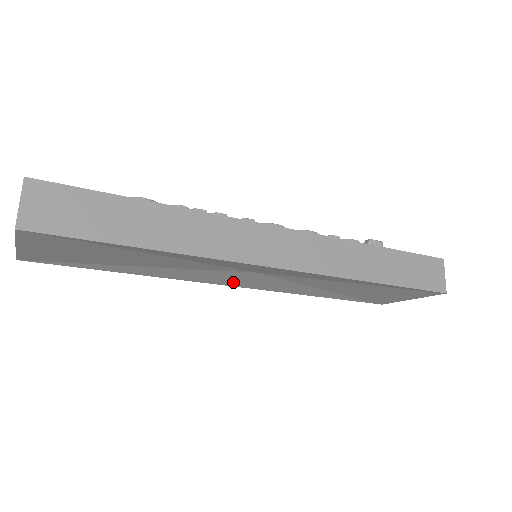
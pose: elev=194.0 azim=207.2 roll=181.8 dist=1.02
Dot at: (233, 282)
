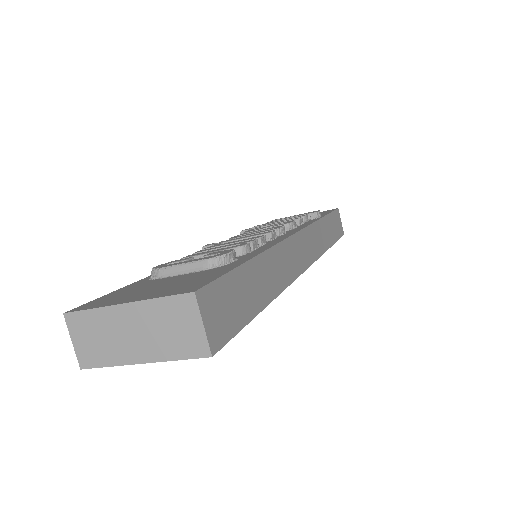
Dot at: occluded
